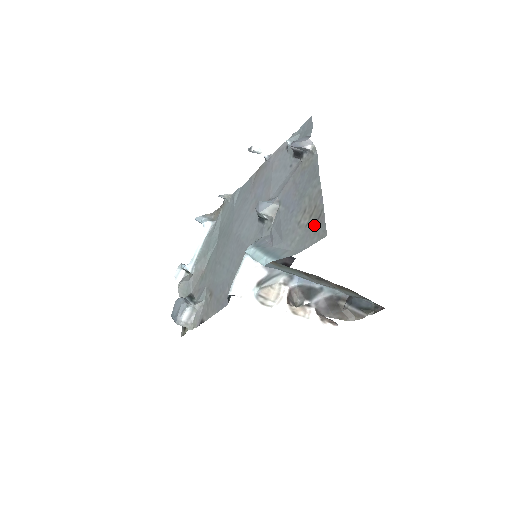
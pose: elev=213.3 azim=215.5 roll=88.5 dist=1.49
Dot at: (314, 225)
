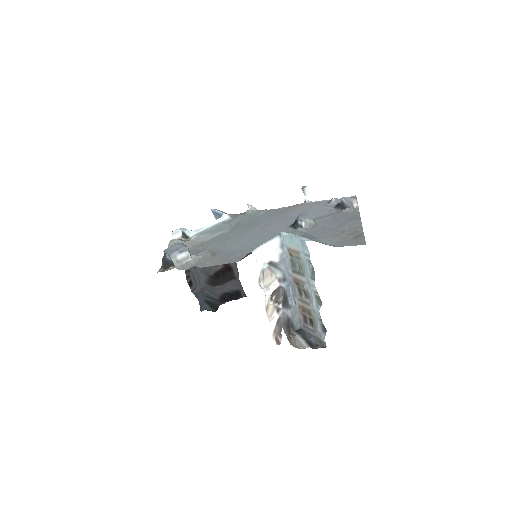
Dot at: (353, 238)
